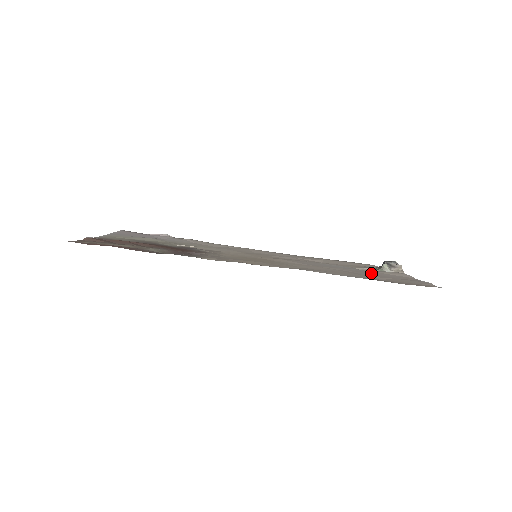
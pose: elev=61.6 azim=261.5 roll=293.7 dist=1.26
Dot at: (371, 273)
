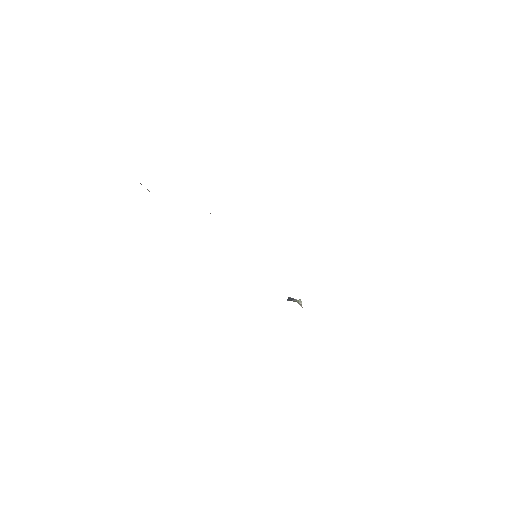
Dot at: occluded
